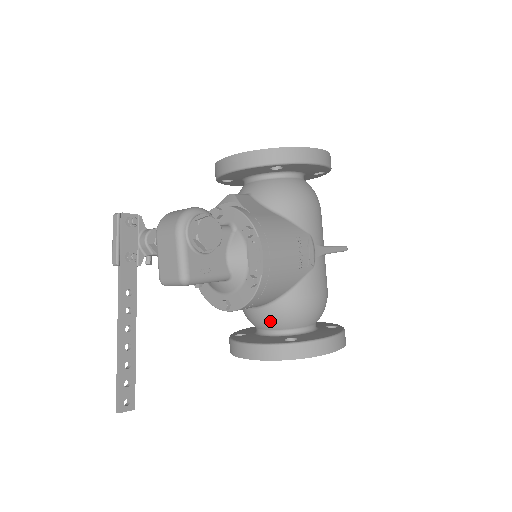
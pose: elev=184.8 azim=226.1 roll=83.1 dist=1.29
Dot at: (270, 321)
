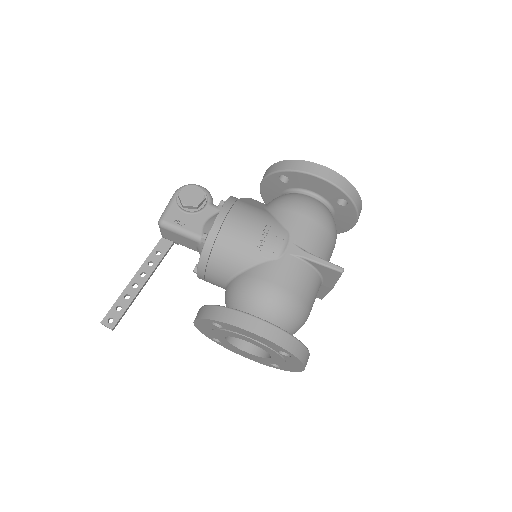
Dot at: (228, 299)
